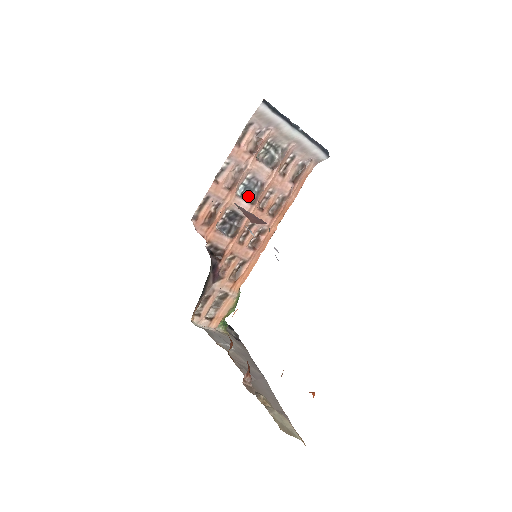
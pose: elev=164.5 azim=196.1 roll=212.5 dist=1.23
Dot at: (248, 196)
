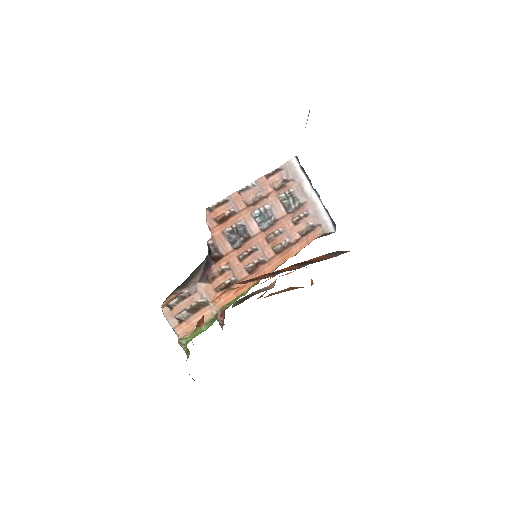
Dot at: (260, 223)
